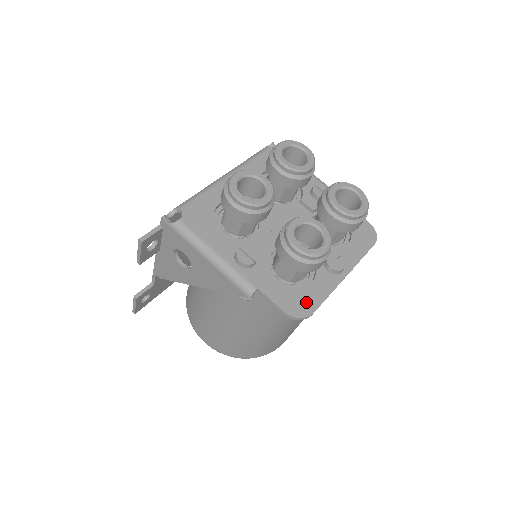
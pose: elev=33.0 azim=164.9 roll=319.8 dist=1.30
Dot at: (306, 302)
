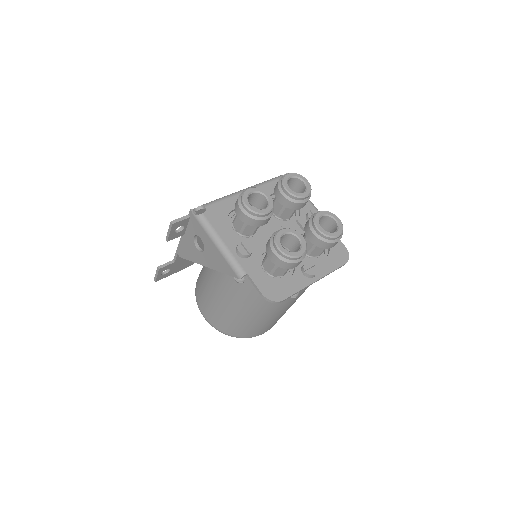
Dot at: (280, 291)
